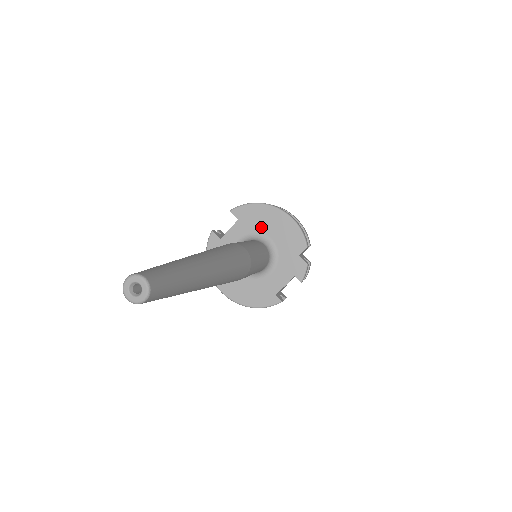
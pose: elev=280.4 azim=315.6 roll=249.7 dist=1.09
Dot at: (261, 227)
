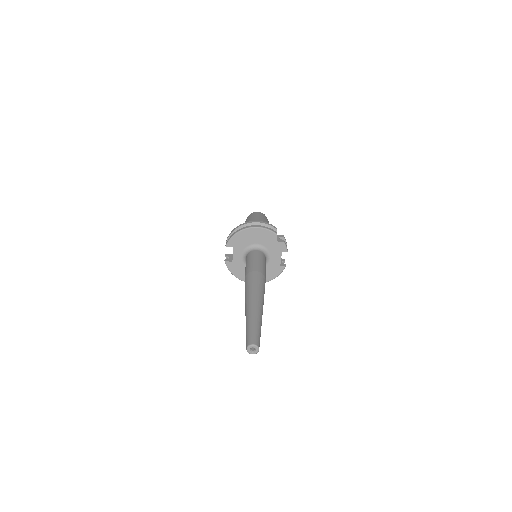
Dot at: (248, 242)
